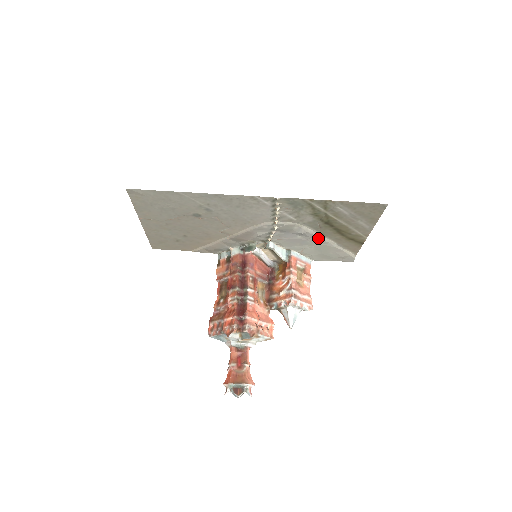
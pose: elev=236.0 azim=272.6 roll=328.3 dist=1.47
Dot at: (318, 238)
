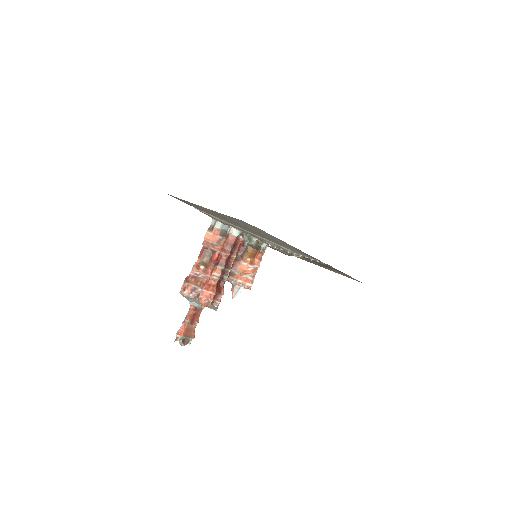
Dot at: occluded
